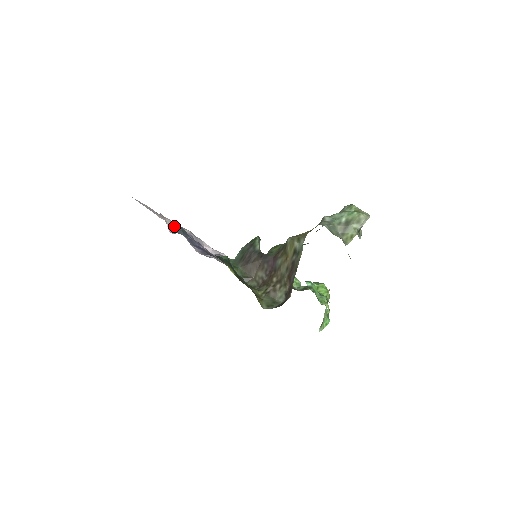
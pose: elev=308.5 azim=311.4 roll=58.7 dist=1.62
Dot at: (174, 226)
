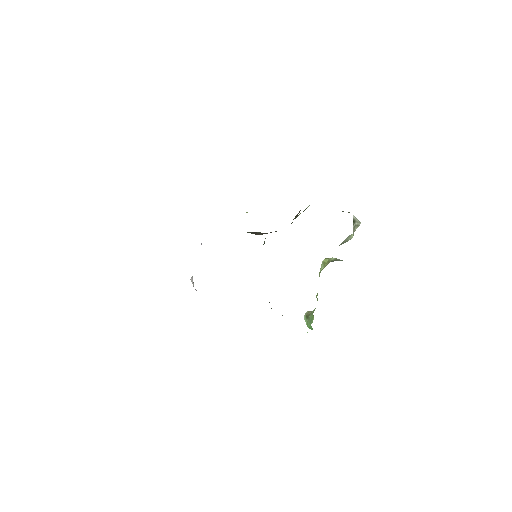
Dot at: occluded
